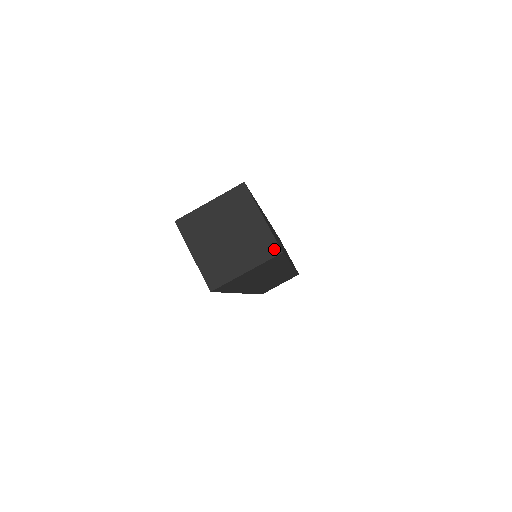
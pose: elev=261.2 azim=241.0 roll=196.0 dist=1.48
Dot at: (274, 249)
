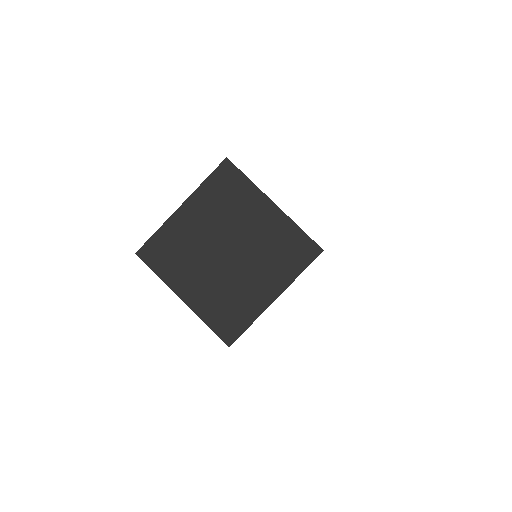
Dot at: (308, 249)
